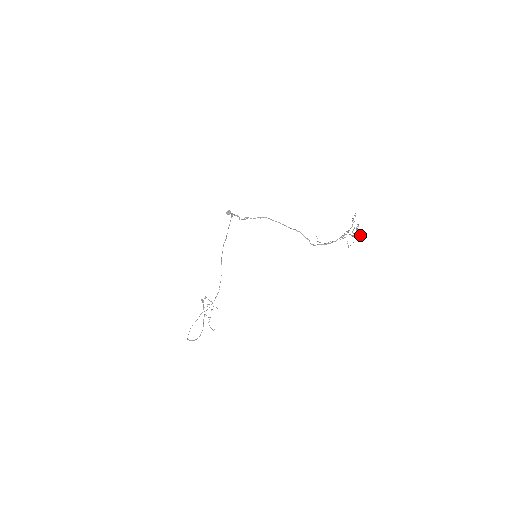
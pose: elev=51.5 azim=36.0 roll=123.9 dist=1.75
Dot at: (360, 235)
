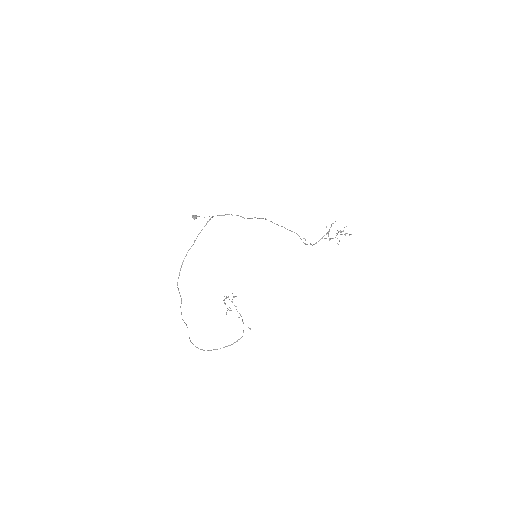
Dot at: (349, 235)
